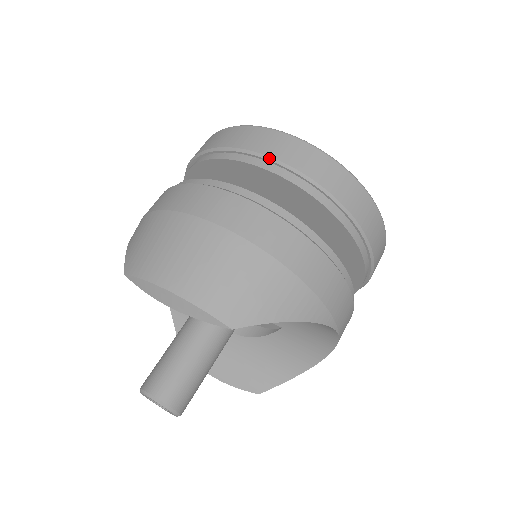
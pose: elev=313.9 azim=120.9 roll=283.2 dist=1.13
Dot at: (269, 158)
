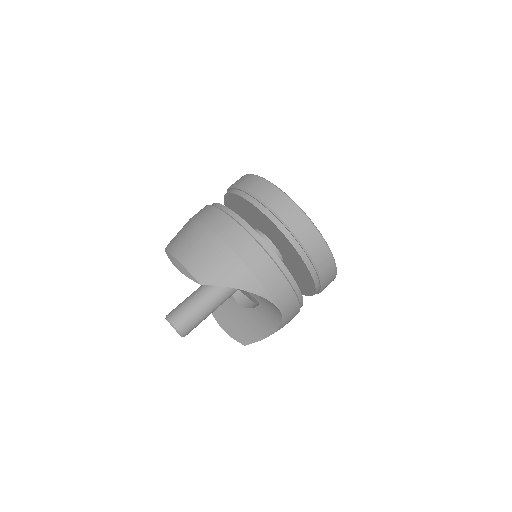
Dot at: (252, 195)
